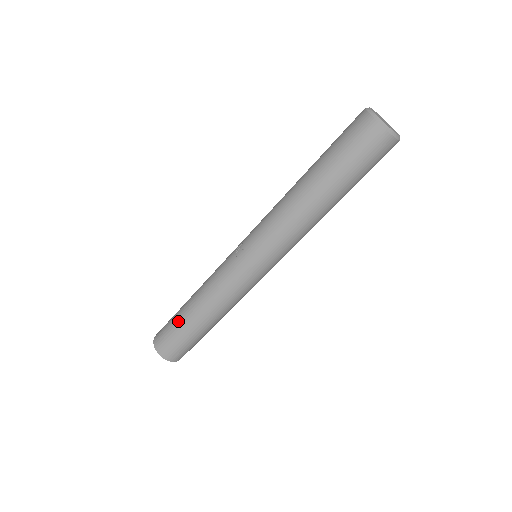
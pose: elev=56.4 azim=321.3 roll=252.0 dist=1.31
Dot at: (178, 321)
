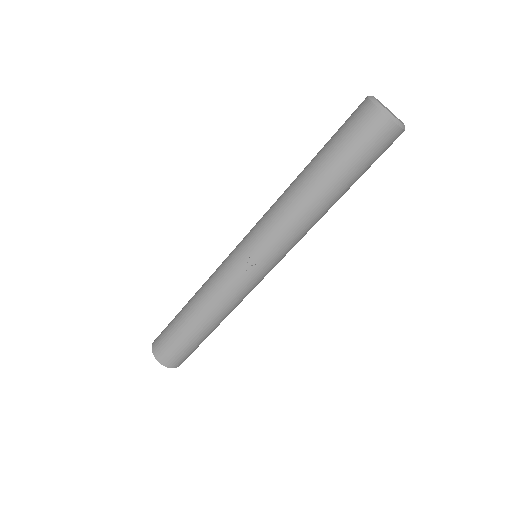
Dot at: (187, 339)
